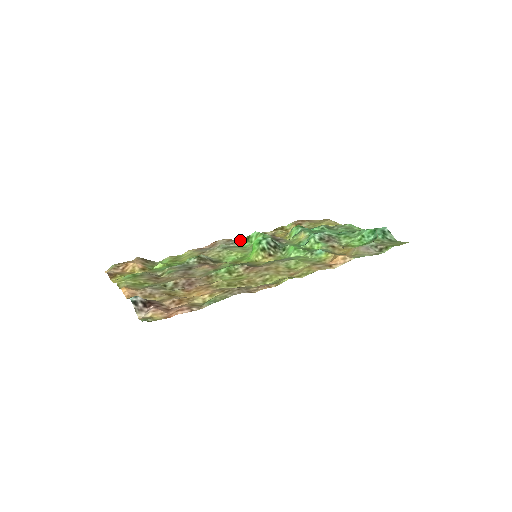
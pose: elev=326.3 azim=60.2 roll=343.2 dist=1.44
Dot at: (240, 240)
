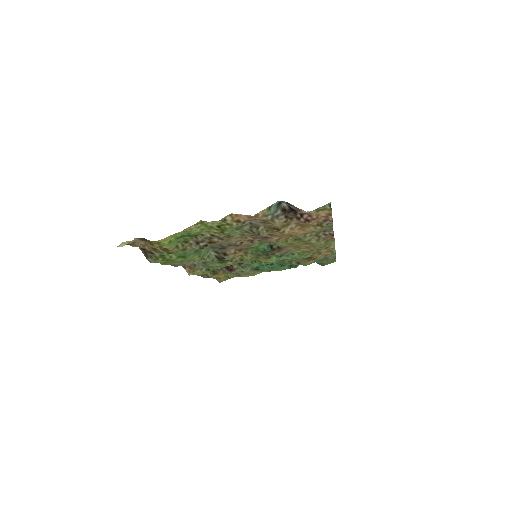
Dot at: occluded
